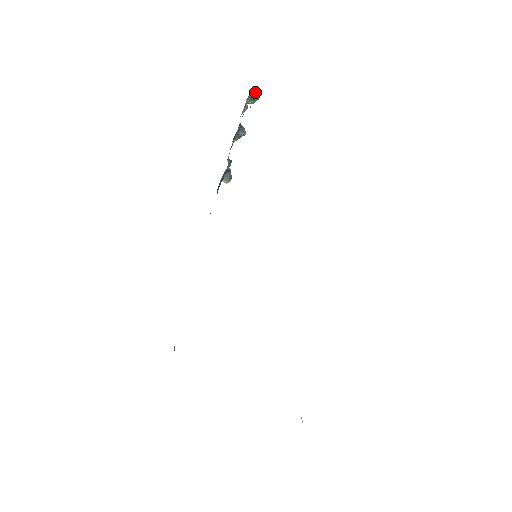
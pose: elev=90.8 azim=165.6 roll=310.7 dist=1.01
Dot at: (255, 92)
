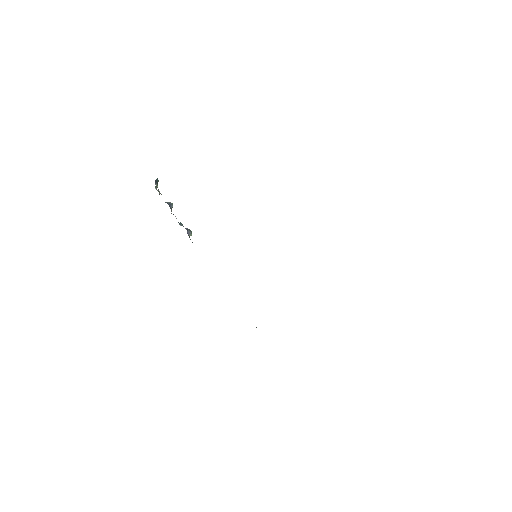
Dot at: (156, 181)
